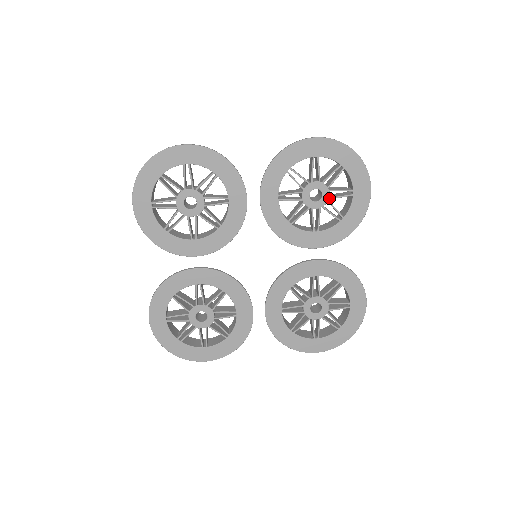
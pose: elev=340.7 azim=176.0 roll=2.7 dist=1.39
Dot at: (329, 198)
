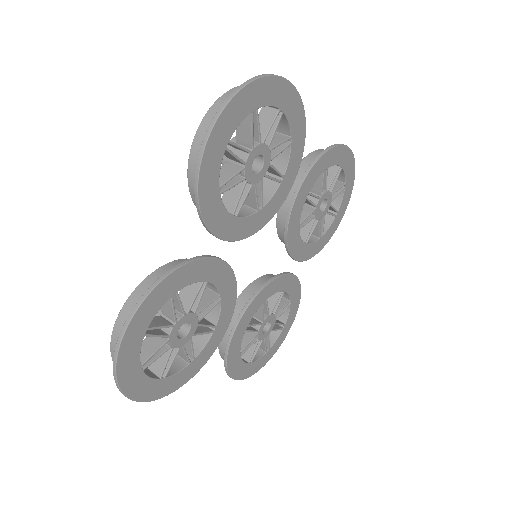
Dot at: (327, 212)
